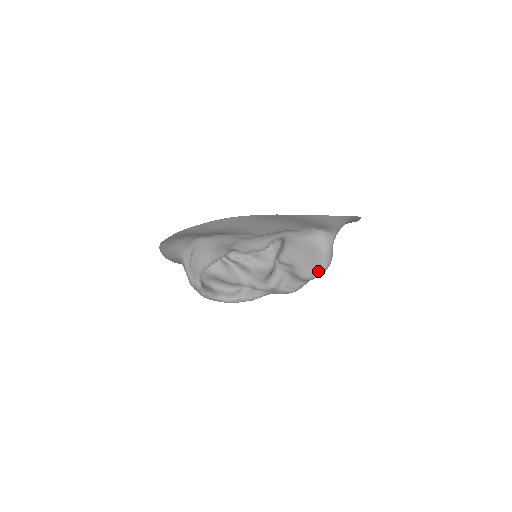
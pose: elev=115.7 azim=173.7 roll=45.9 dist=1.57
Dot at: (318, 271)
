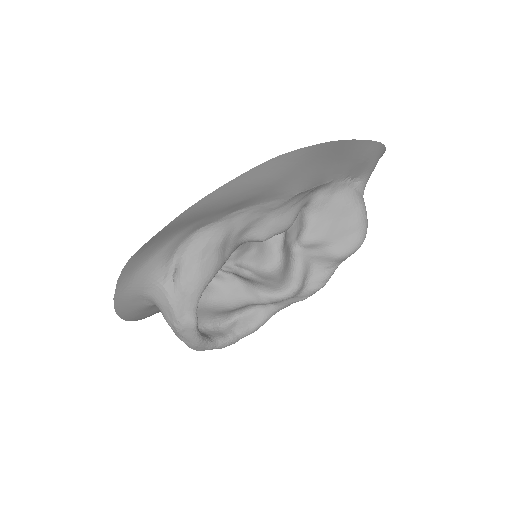
Dot at: (360, 238)
